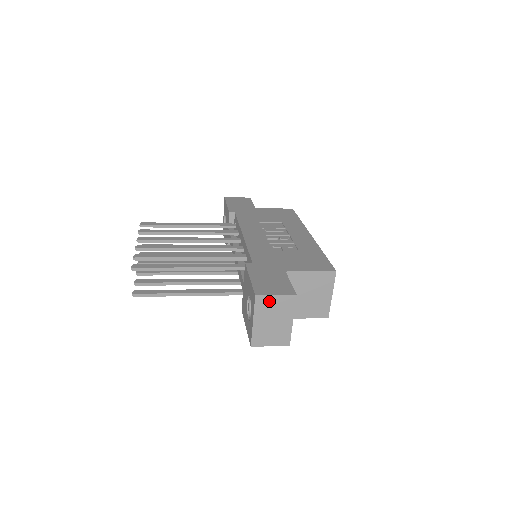
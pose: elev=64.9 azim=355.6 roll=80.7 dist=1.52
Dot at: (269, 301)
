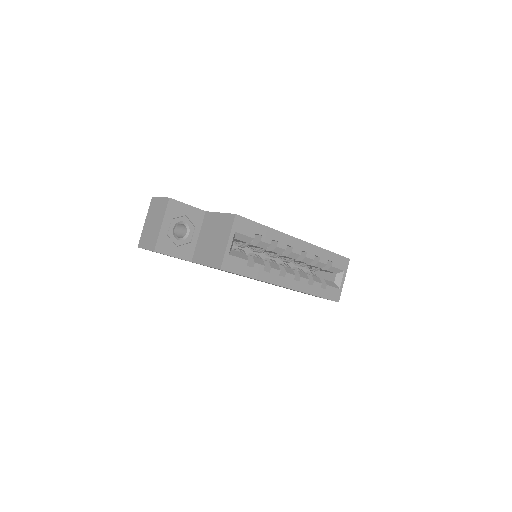
Dot at: (156, 203)
